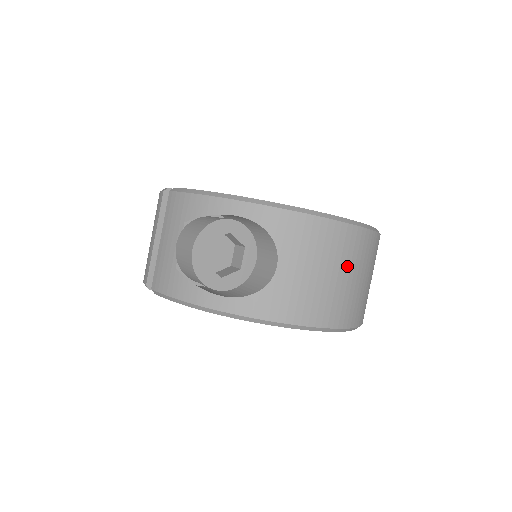
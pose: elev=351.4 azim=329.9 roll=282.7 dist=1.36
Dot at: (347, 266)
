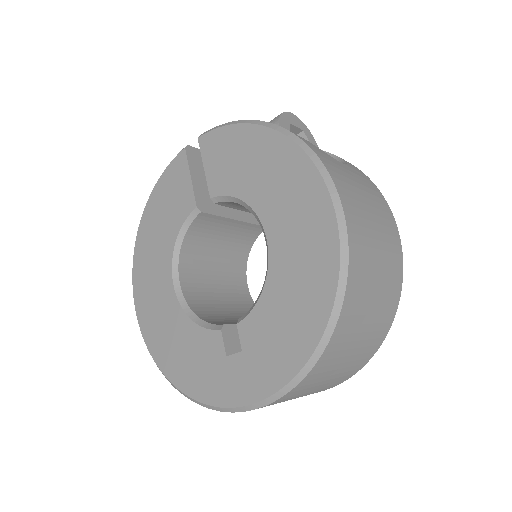
Dot at: (382, 236)
